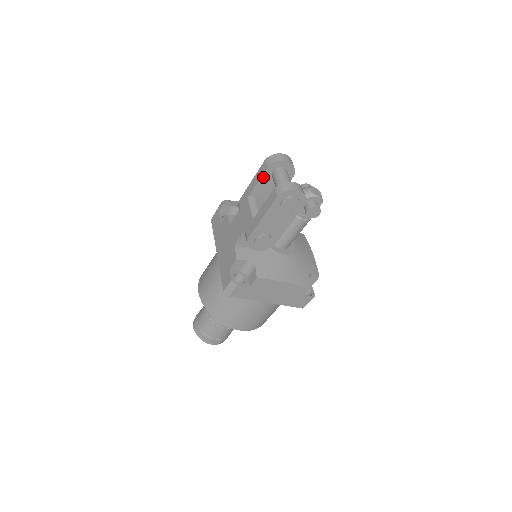
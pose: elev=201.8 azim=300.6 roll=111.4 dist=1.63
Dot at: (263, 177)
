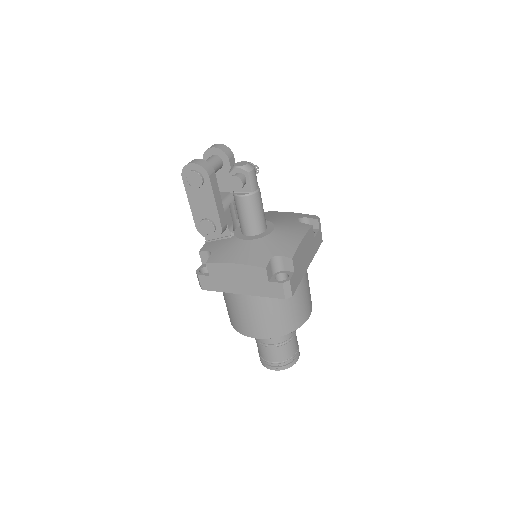
Dot at: occluded
